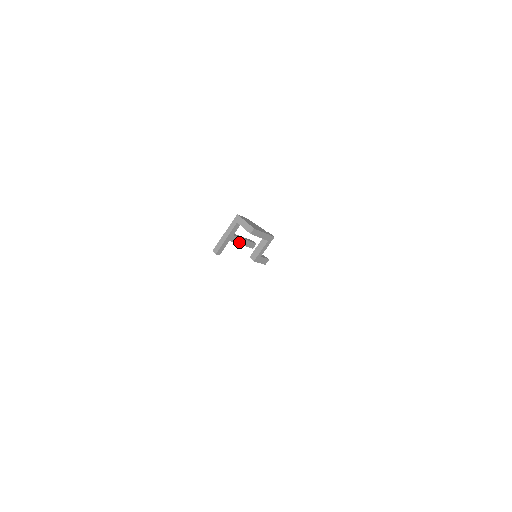
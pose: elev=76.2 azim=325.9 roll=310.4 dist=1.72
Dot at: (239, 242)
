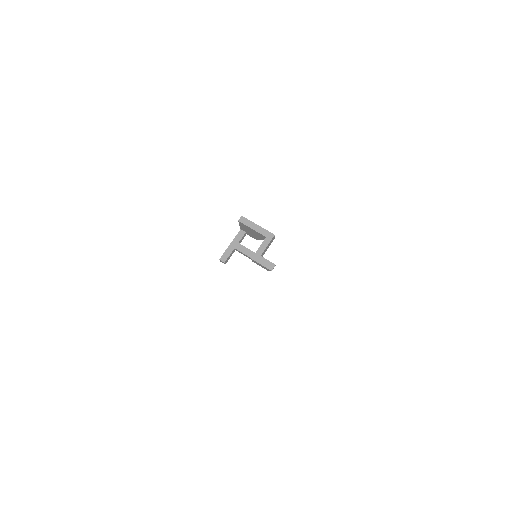
Dot at: (248, 255)
